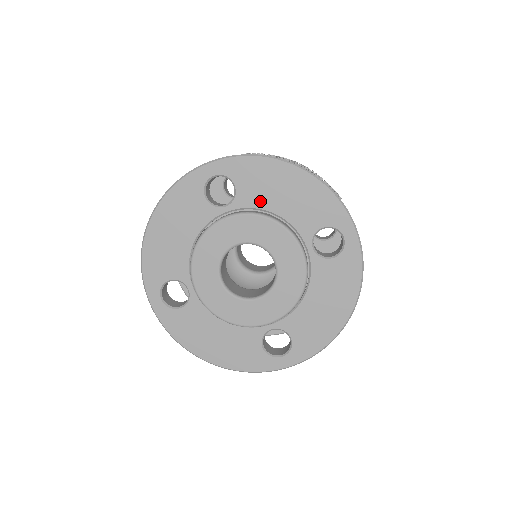
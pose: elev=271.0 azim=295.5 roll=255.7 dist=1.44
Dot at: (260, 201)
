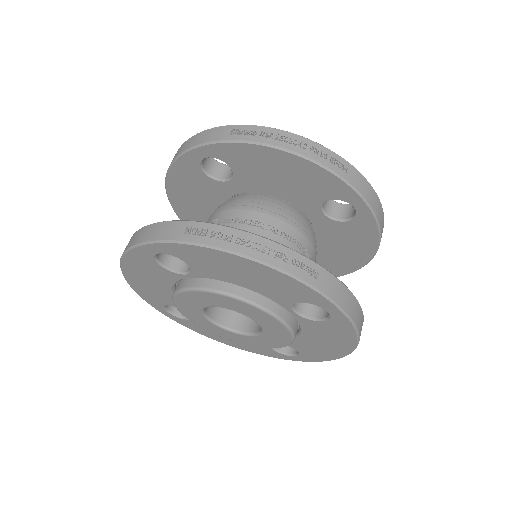
Dot at: (219, 276)
